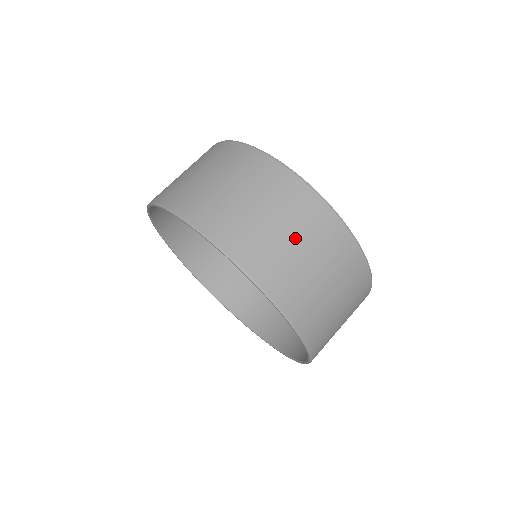
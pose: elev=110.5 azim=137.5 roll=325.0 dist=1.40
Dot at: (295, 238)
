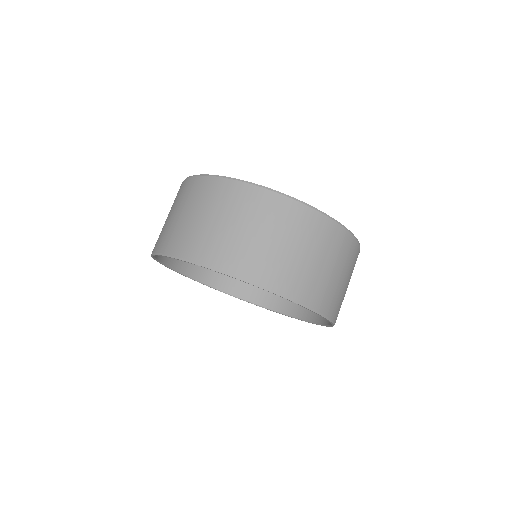
Dot at: (282, 240)
